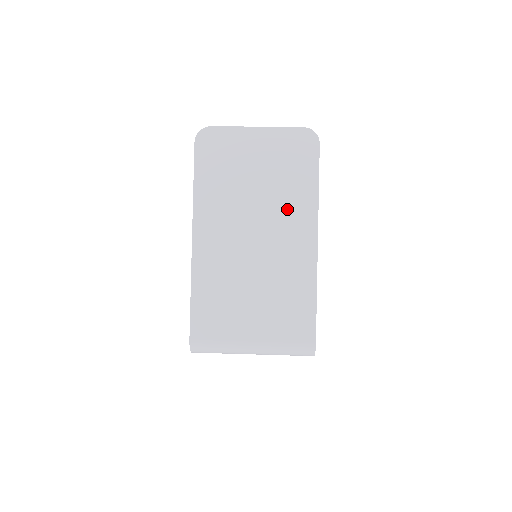
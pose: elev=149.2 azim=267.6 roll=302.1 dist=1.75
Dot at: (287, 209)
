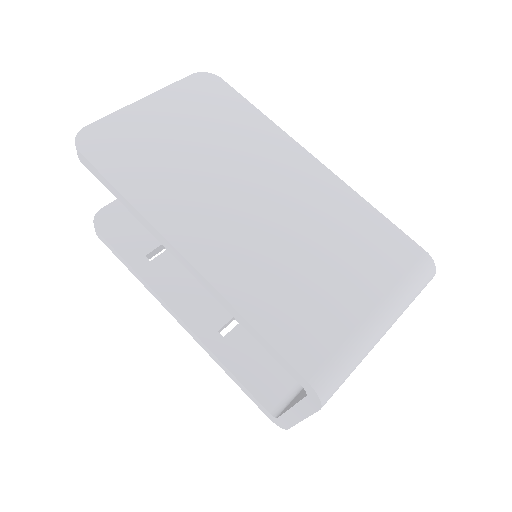
Dot at: (254, 150)
